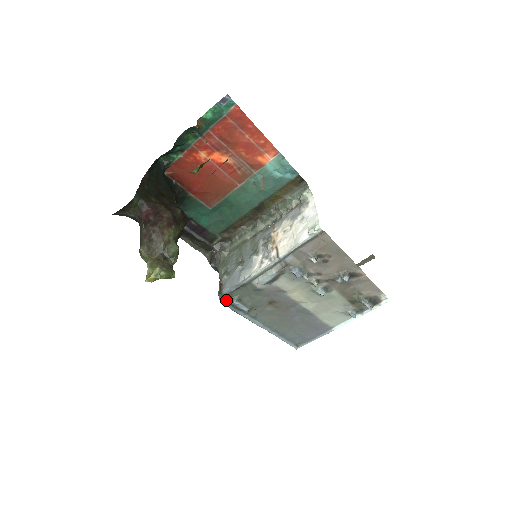
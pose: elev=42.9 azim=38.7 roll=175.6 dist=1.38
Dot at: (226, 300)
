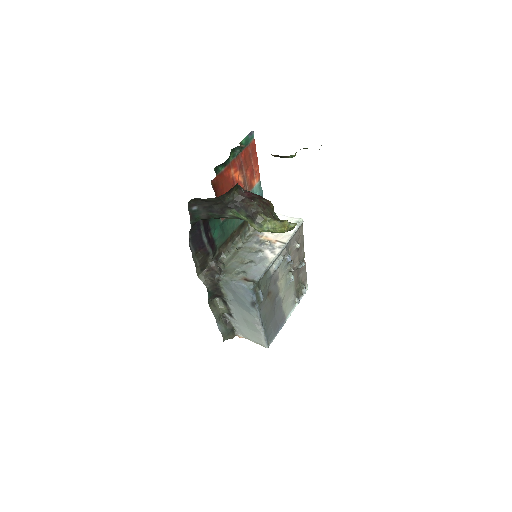
Dot at: (255, 290)
